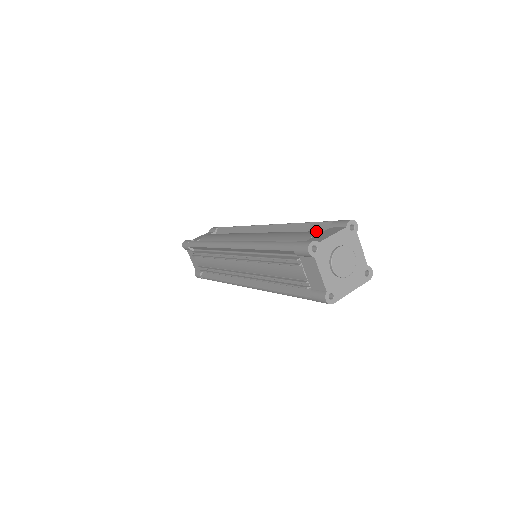
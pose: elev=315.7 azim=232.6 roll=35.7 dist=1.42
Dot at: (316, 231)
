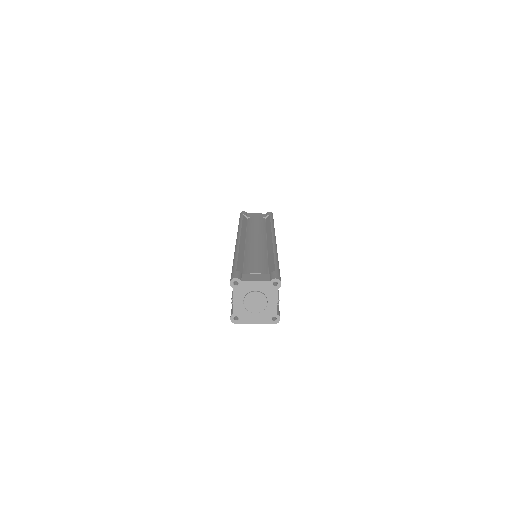
Dot at: (262, 270)
